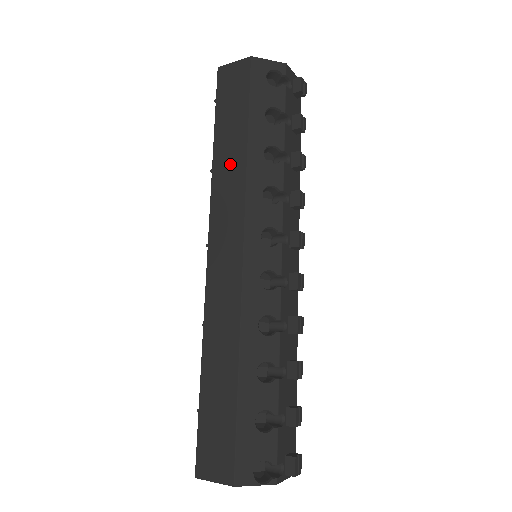
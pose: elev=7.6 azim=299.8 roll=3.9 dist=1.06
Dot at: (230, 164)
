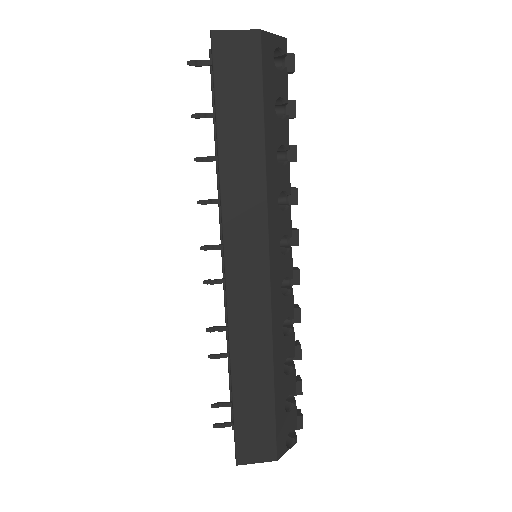
Dot at: (244, 169)
